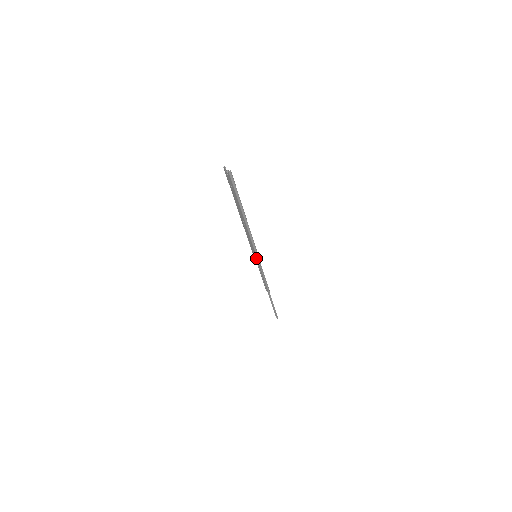
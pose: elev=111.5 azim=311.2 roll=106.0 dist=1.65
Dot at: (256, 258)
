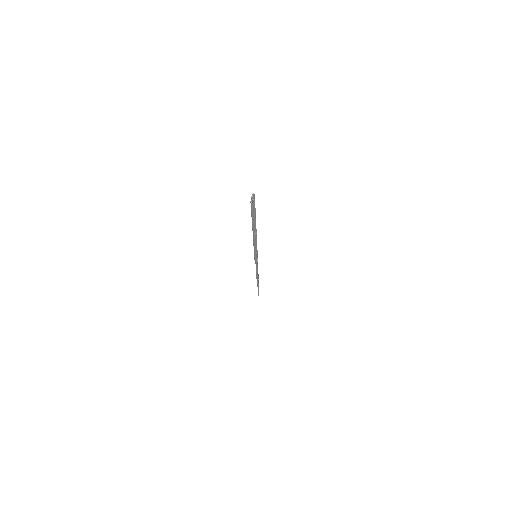
Dot at: occluded
